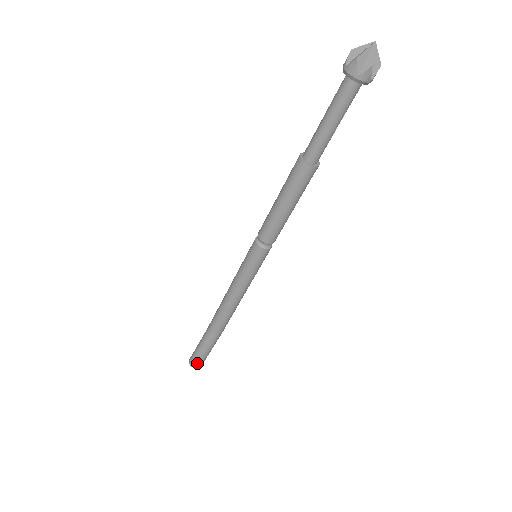
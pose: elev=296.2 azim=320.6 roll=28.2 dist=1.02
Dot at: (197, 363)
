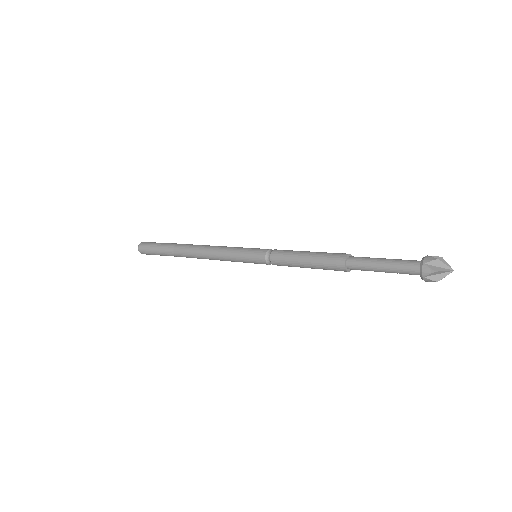
Dot at: (145, 253)
